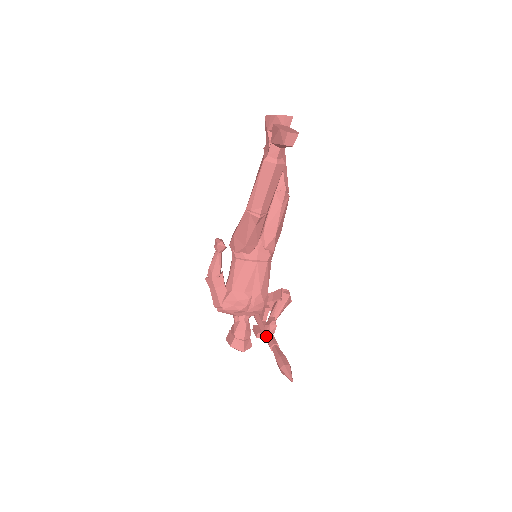
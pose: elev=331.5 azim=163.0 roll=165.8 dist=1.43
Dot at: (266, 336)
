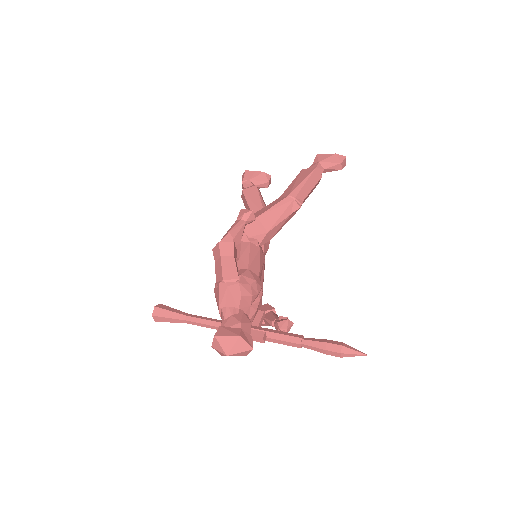
Dot at: (283, 332)
